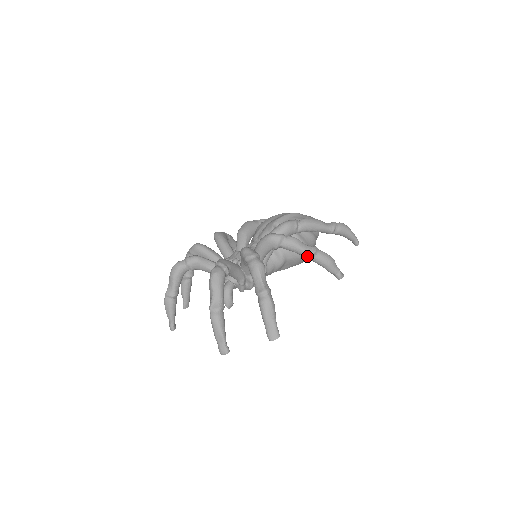
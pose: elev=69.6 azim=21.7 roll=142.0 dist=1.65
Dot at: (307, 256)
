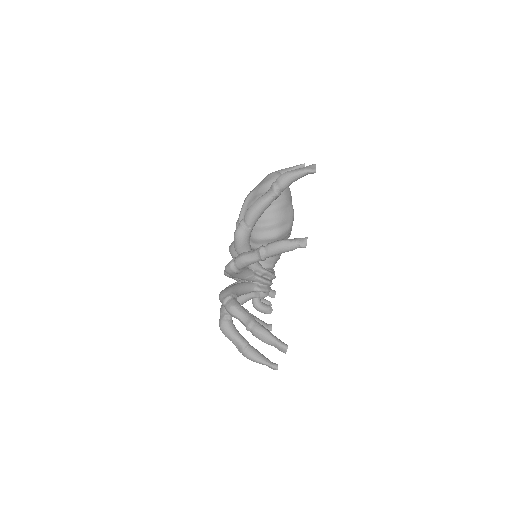
Dot at: occluded
